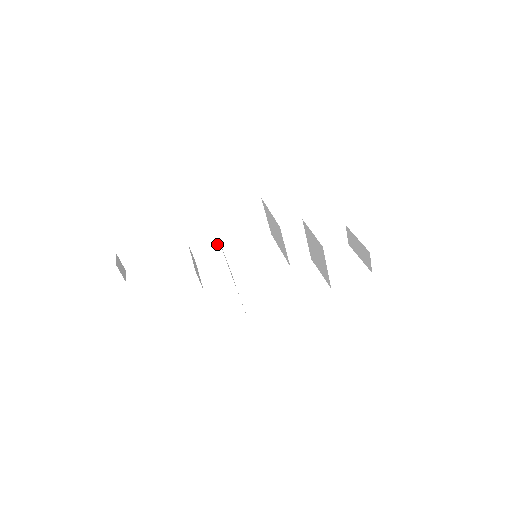
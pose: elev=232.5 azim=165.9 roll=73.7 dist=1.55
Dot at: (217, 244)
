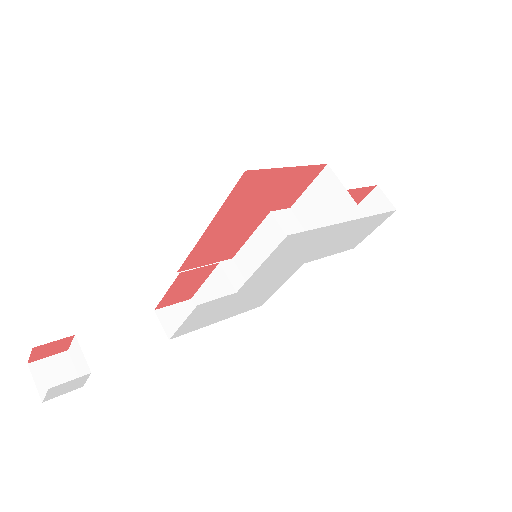
Dot at: occluded
